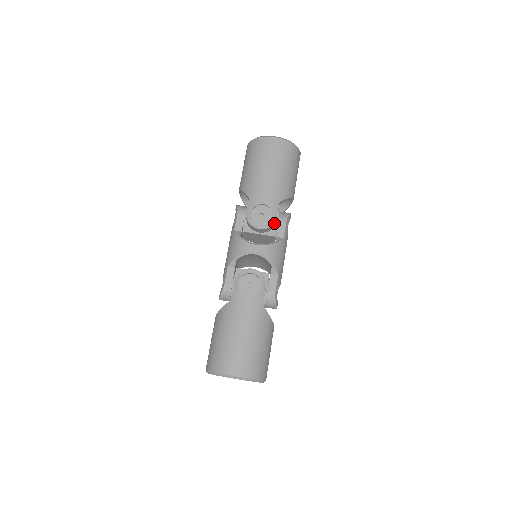
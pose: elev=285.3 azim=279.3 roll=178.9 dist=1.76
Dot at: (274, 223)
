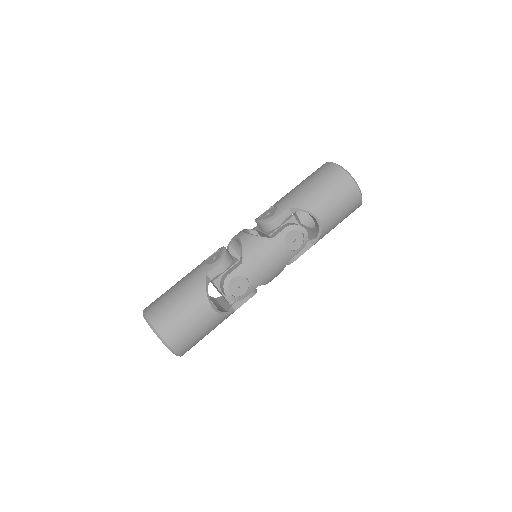
Dot at: (270, 221)
